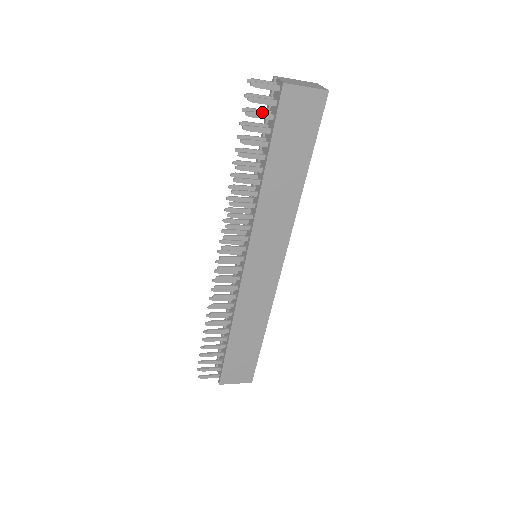
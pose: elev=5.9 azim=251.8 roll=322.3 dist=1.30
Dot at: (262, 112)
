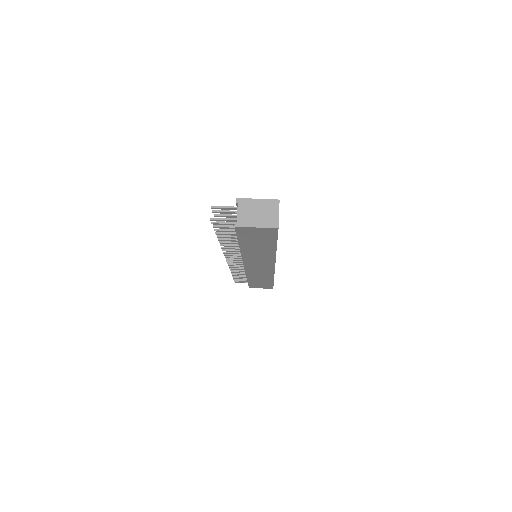
Dot at: (231, 217)
